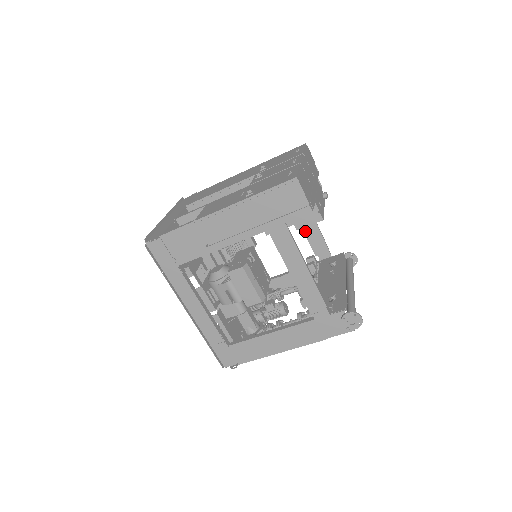
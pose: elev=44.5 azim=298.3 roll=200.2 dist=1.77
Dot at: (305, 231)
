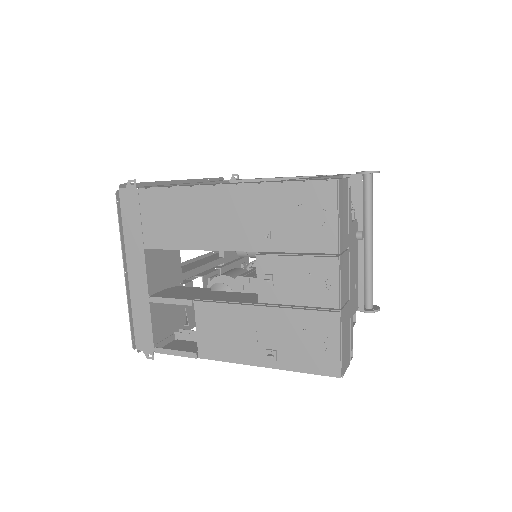
Dot at: occluded
